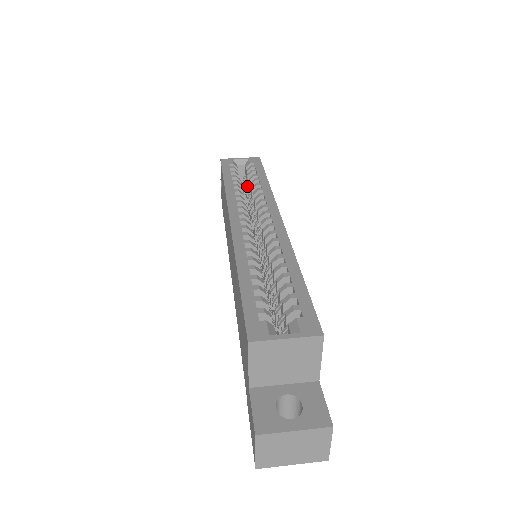
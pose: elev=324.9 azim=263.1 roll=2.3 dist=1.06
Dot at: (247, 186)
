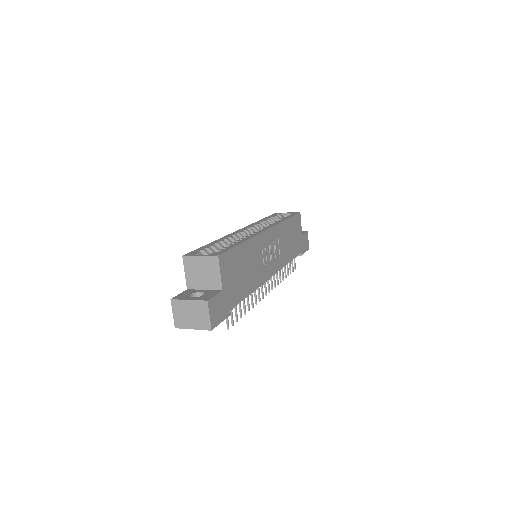
Dot at: occluded
